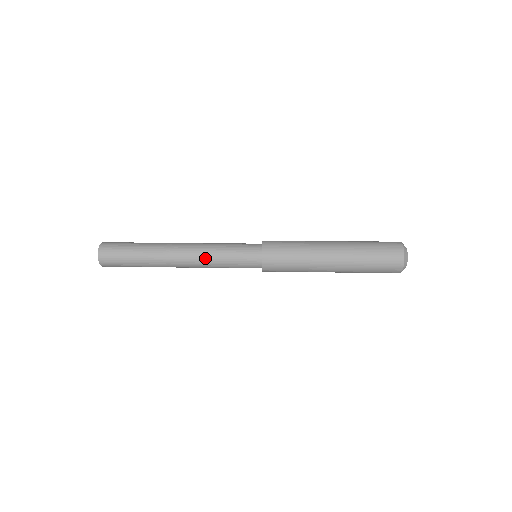
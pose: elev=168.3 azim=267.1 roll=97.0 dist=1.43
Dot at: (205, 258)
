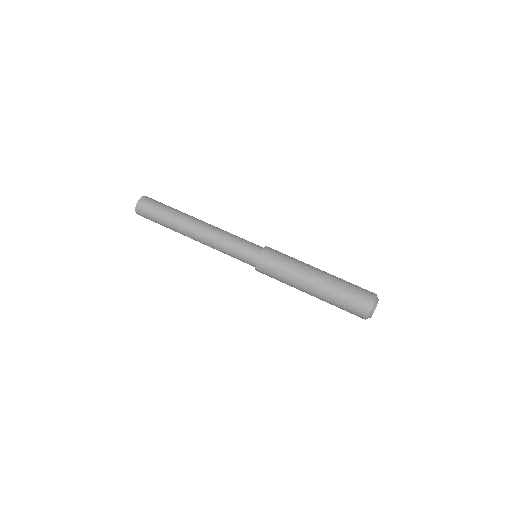
Dot at: occluded
